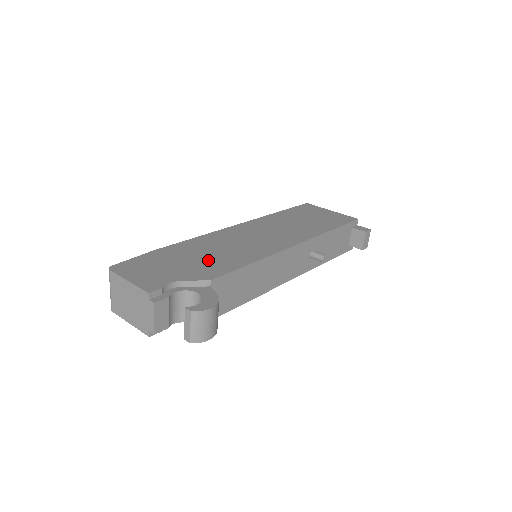
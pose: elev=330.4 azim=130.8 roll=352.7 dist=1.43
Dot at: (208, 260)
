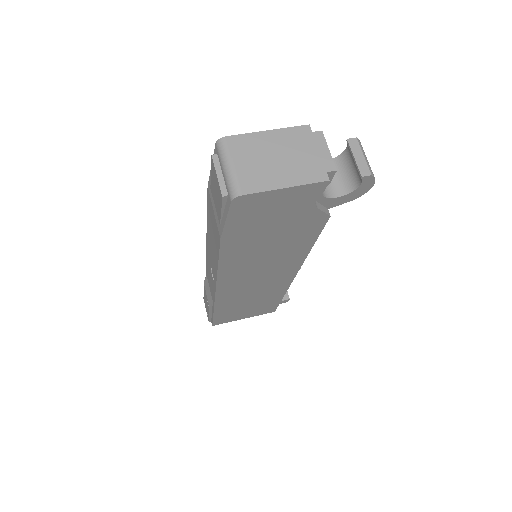
Dot at: occluded
